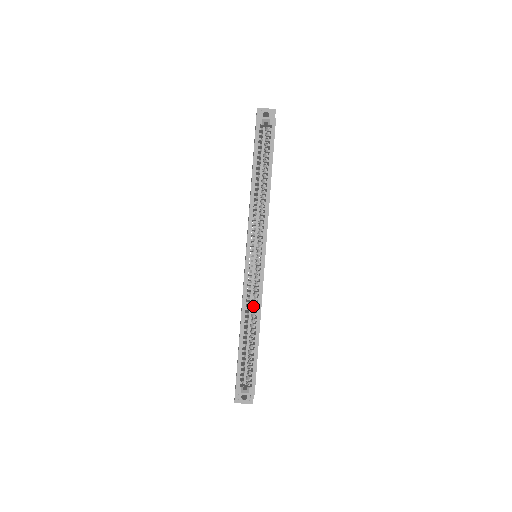
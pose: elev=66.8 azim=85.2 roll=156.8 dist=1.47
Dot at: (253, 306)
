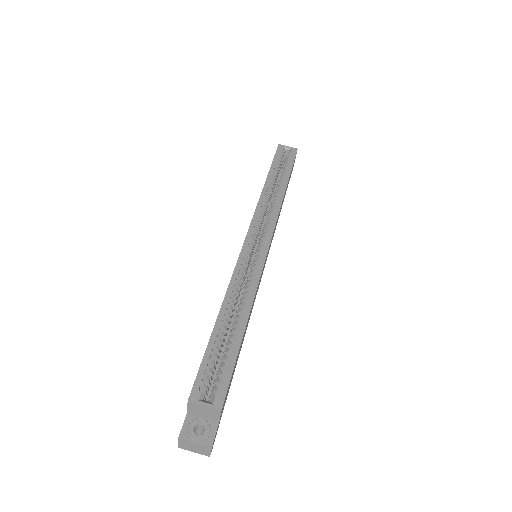
Dot at: (244, 293)
